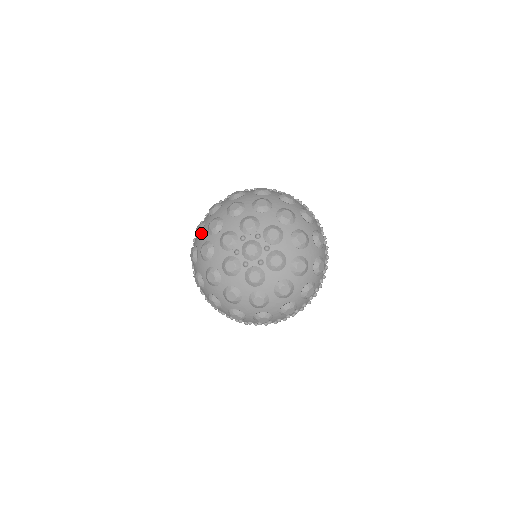
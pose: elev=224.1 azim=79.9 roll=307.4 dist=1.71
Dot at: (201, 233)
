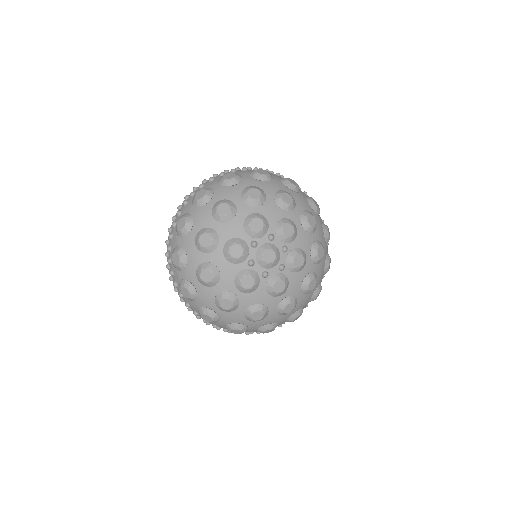
Dot at: (231, 185)
